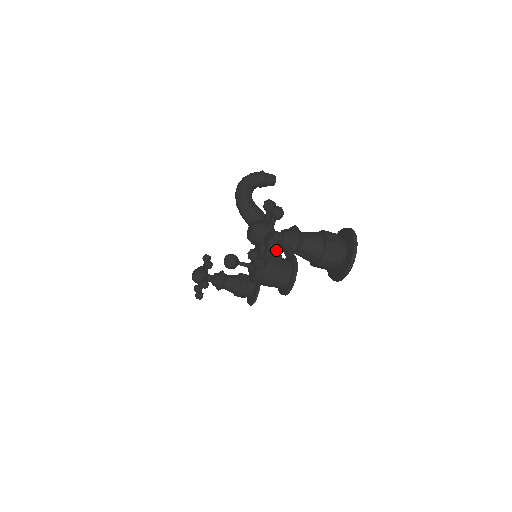
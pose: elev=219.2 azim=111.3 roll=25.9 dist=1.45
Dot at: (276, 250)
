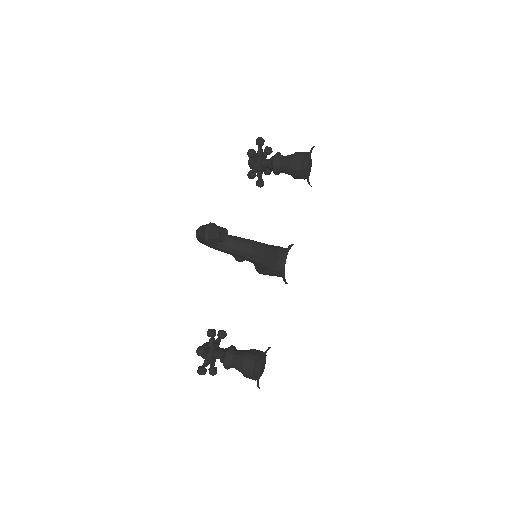
Dot at: (264, 268)
